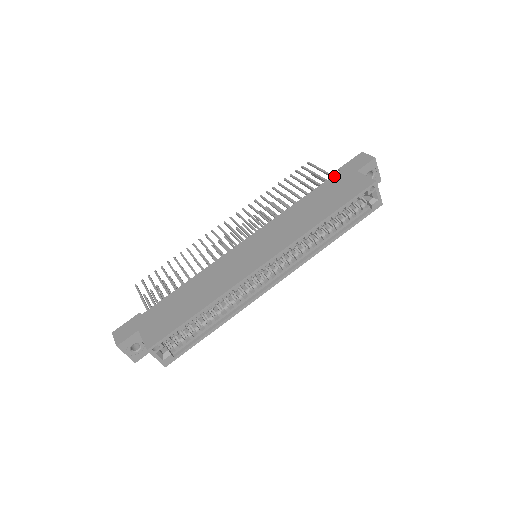
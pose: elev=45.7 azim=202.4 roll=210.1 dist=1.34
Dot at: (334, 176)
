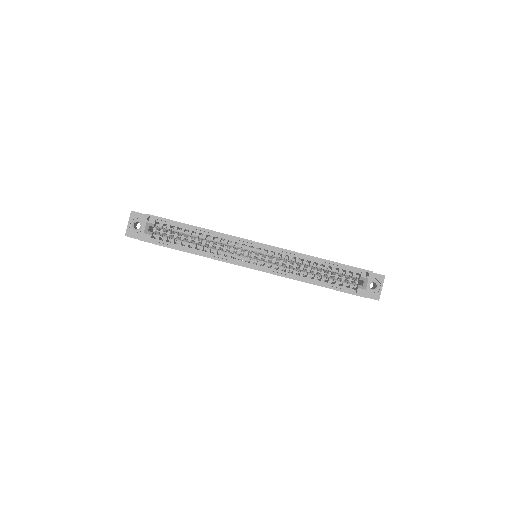
Dot at: occluded
